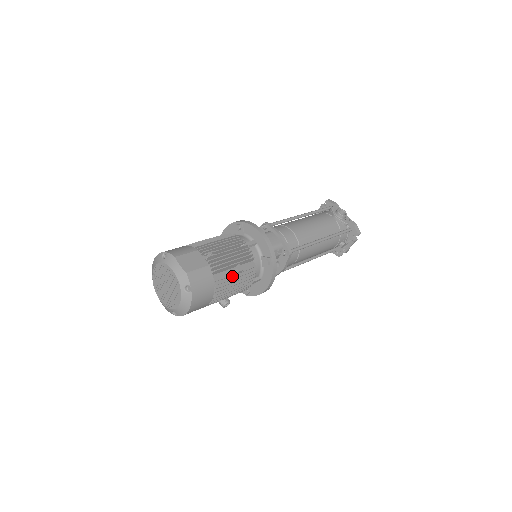
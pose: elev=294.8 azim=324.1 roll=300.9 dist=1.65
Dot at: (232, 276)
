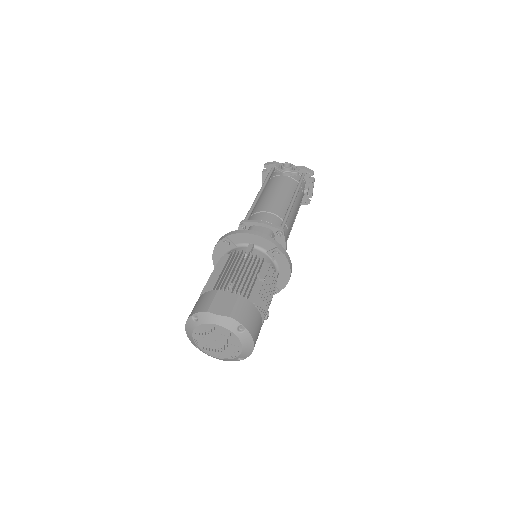
Dot at: (261, 288)
